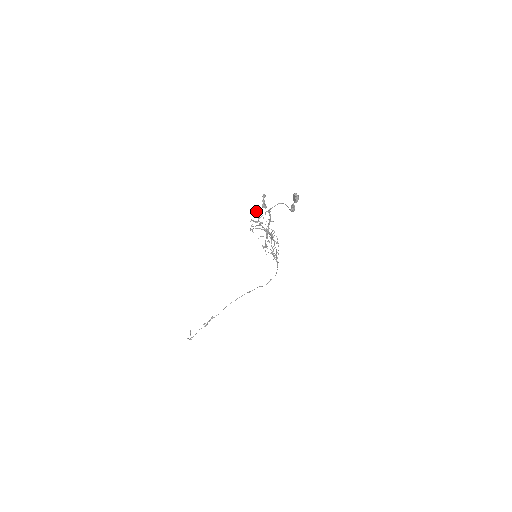
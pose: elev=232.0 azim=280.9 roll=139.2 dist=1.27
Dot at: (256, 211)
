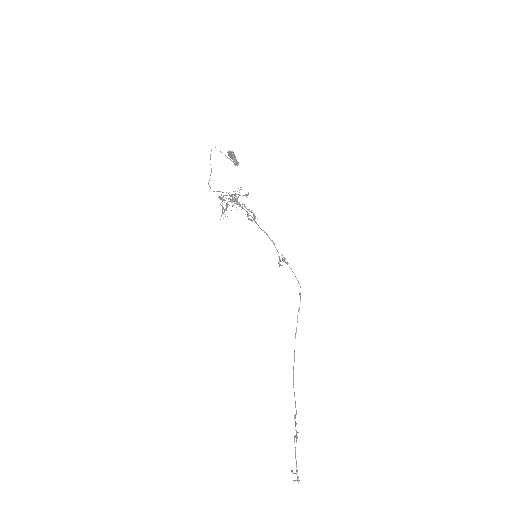
Dot at: occluded
